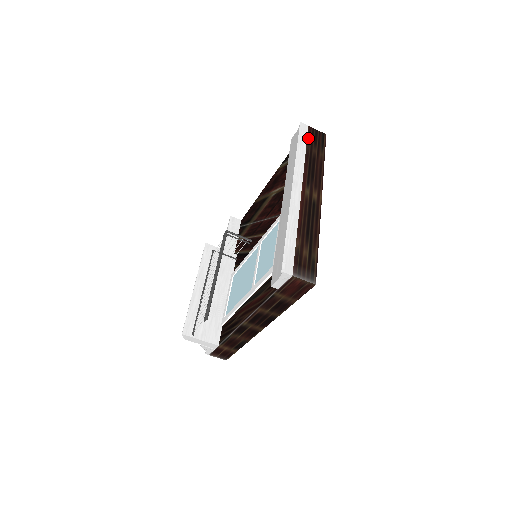
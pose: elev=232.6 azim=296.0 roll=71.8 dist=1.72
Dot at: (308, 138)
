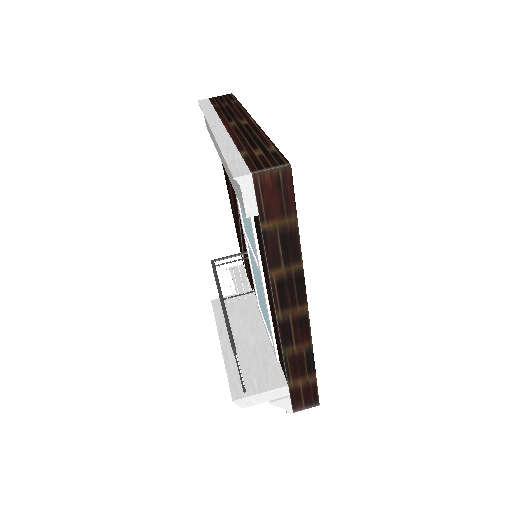
Dot at: (212, 103)
